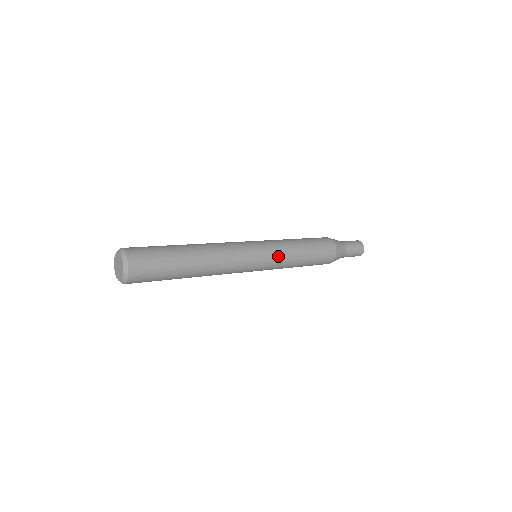
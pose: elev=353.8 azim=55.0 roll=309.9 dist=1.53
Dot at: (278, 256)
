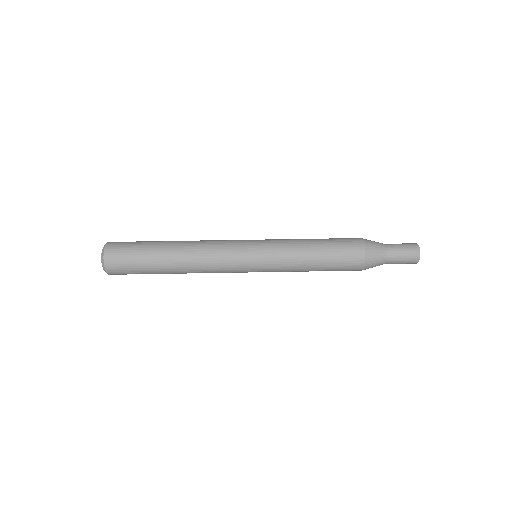
Dot at: (274, 269)
